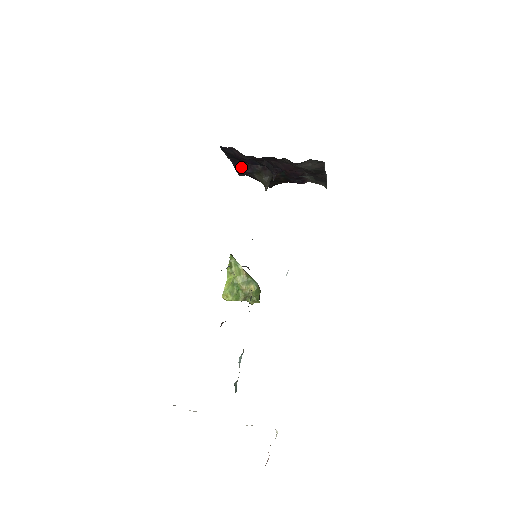
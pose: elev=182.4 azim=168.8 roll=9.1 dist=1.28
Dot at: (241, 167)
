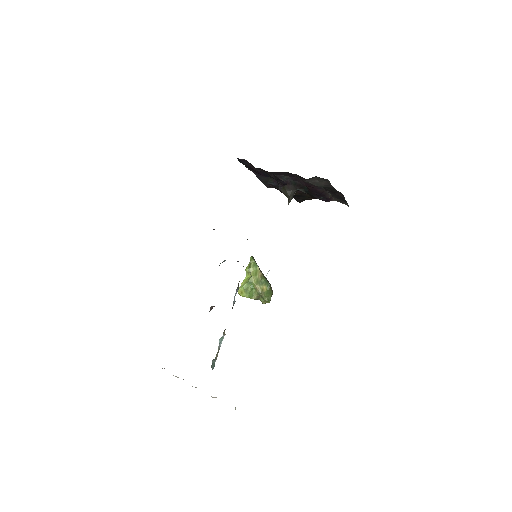
Dot at: (266, 180)
